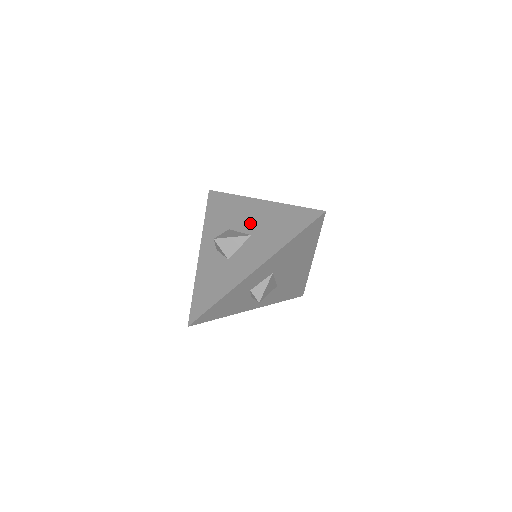
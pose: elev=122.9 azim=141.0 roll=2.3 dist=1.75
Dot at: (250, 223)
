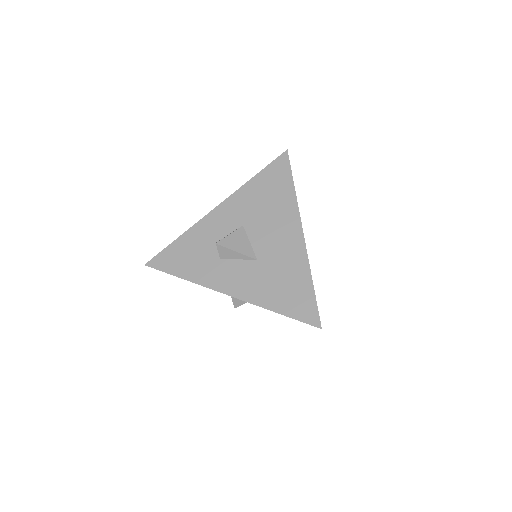
Dot at: occluded
